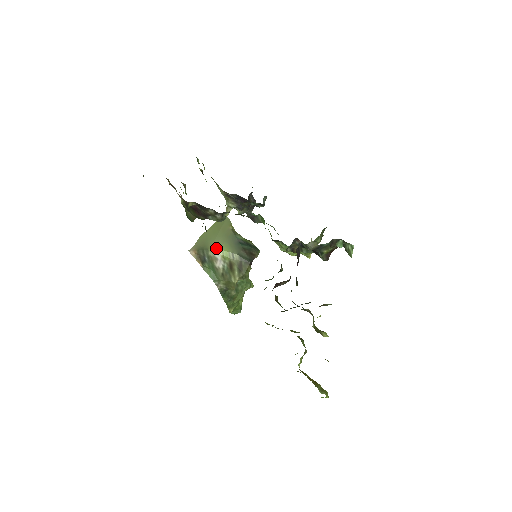
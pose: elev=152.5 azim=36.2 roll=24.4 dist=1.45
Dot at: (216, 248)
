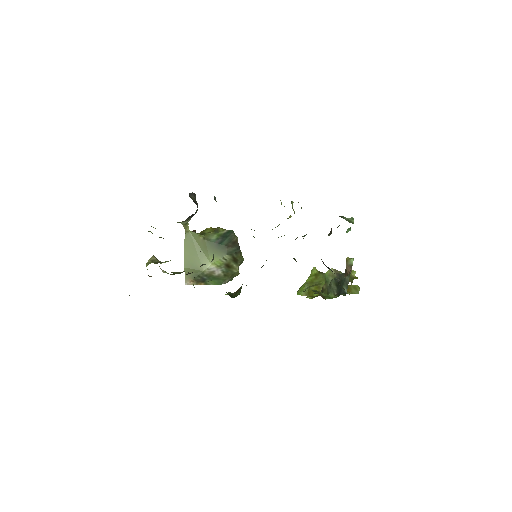
Dot at: (207, 266)
